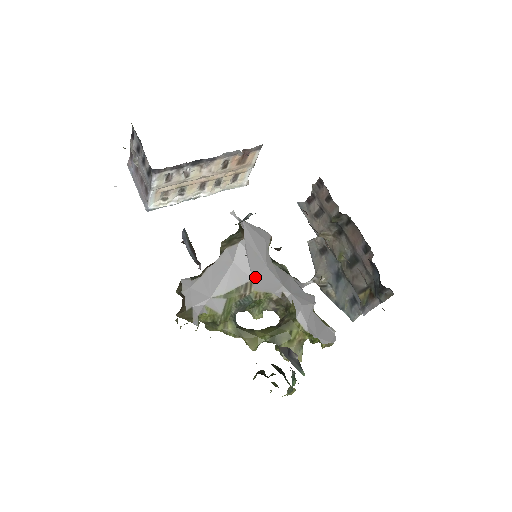
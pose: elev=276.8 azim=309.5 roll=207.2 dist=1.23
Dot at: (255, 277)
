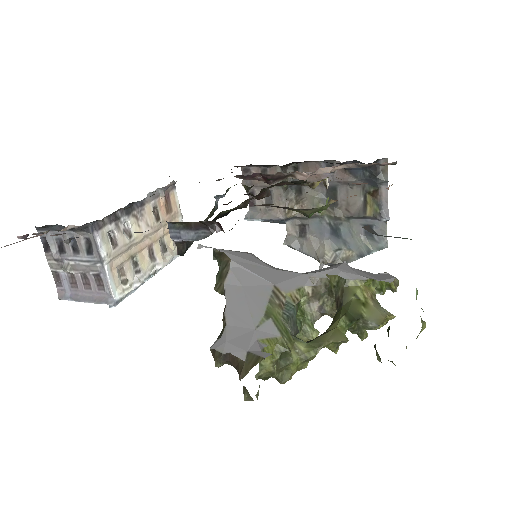
Dot at: (274, 282)
